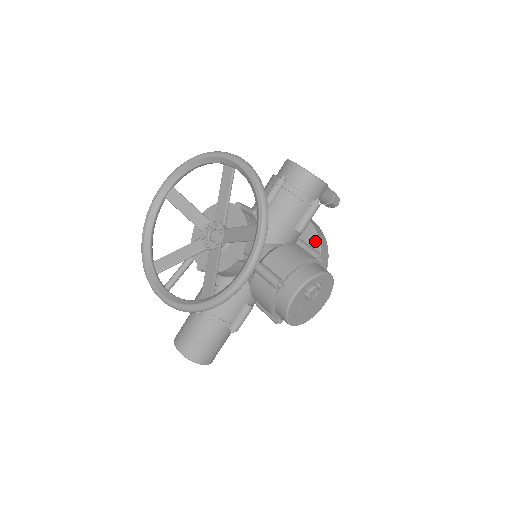
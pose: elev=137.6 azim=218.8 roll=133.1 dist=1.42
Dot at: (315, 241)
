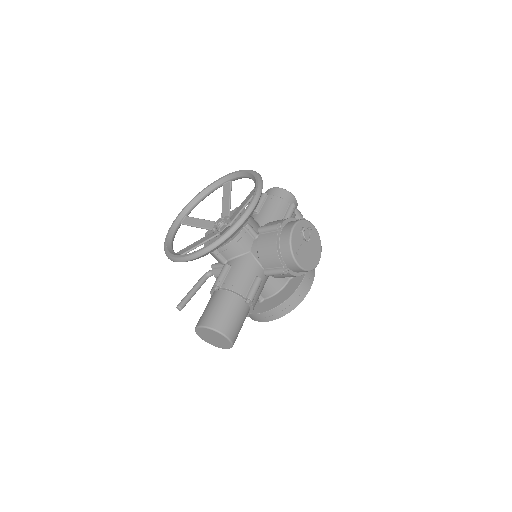
Dot at: occluded
